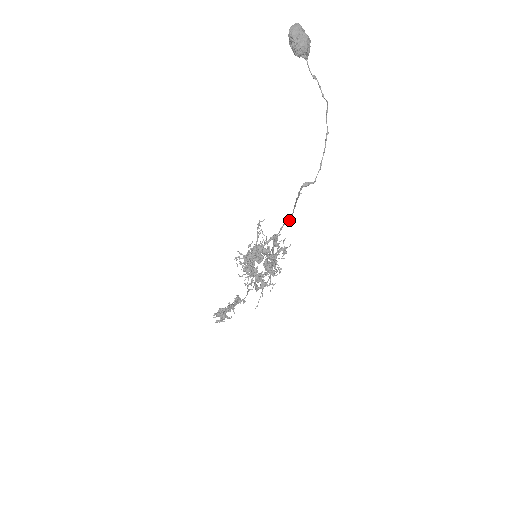
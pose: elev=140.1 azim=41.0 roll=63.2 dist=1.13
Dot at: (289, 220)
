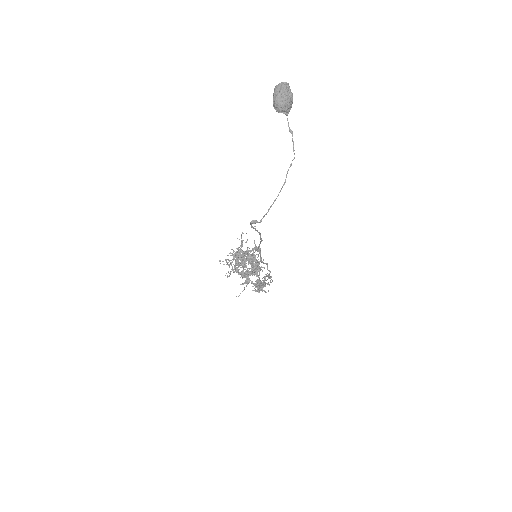
Dot at: occluded
